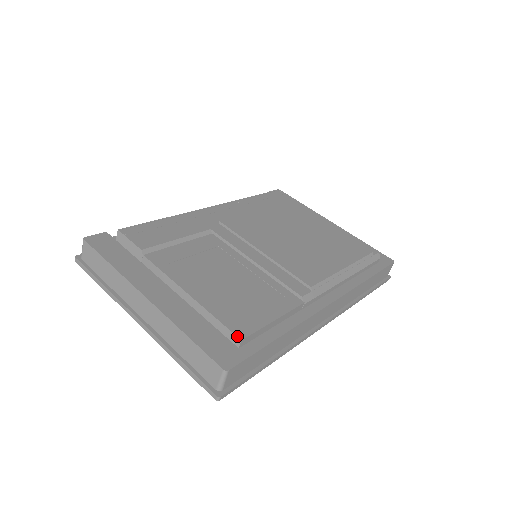
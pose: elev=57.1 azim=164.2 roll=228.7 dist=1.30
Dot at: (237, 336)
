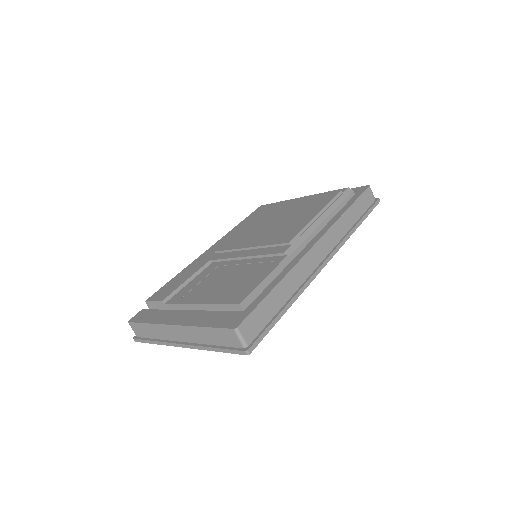
Dot at: (236, 304)
